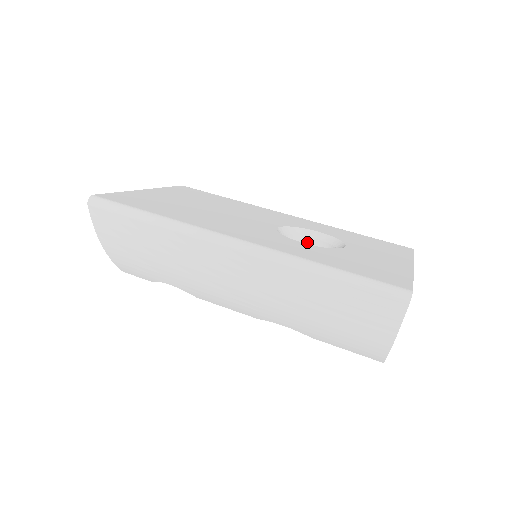
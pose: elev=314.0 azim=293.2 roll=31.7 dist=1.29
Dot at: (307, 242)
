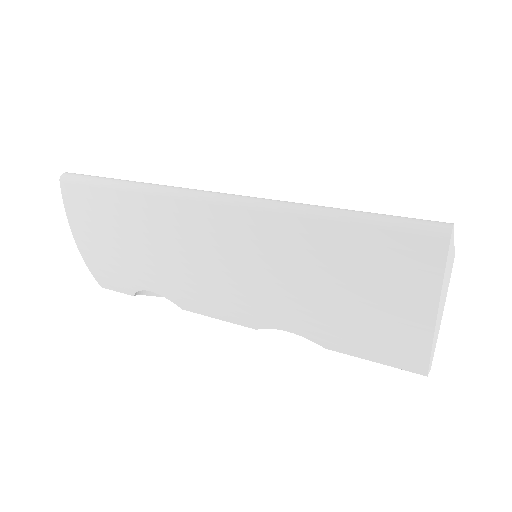
Dot at: occluded
